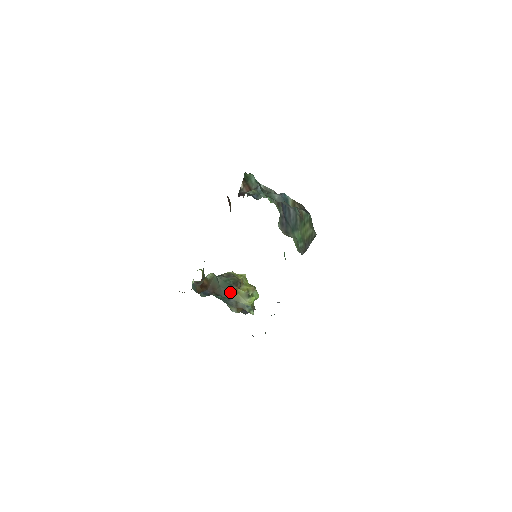
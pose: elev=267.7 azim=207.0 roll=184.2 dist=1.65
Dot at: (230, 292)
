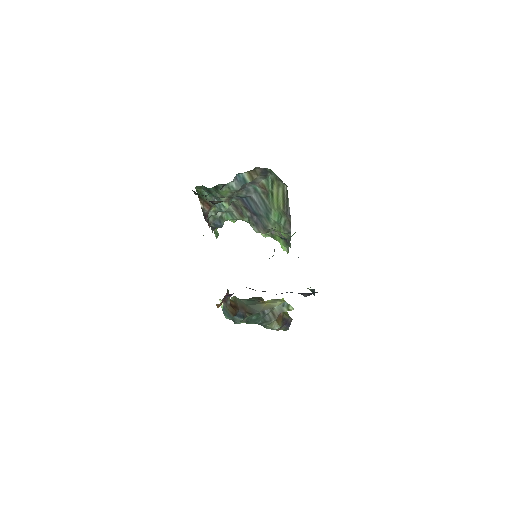
Dot at: (259, 306)
